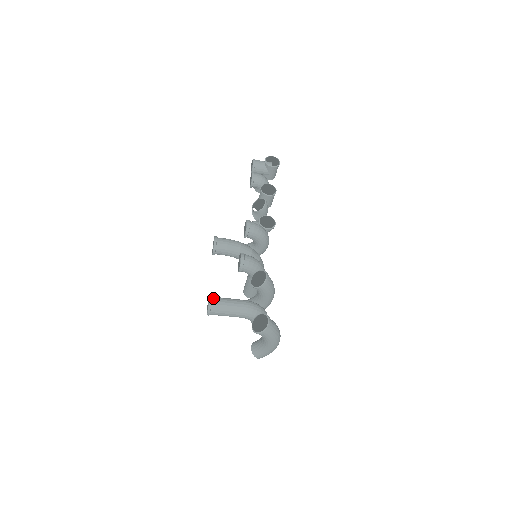
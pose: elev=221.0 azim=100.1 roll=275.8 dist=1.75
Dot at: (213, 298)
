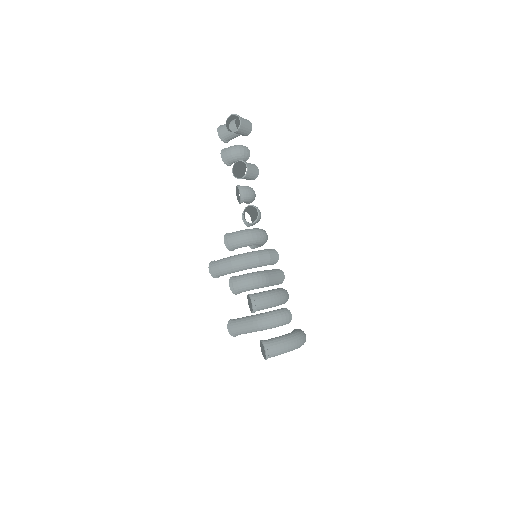
Dot at: (230, 325)
